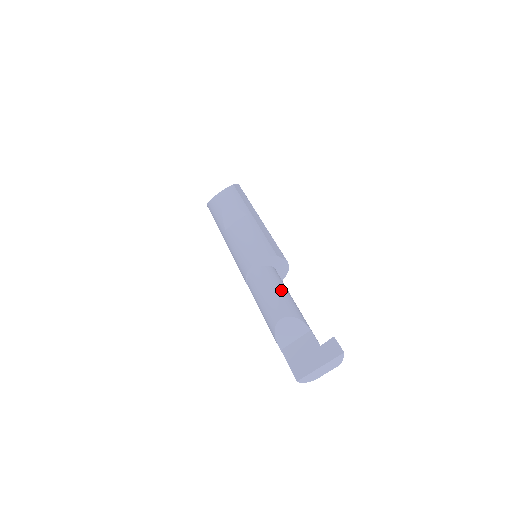
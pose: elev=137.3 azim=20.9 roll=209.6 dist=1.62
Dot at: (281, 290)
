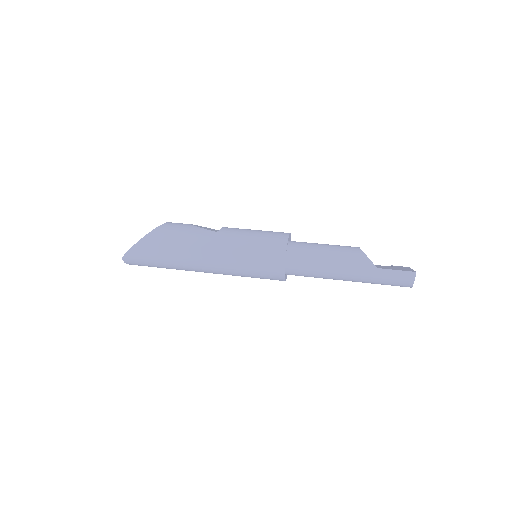
Dot at: occluded
